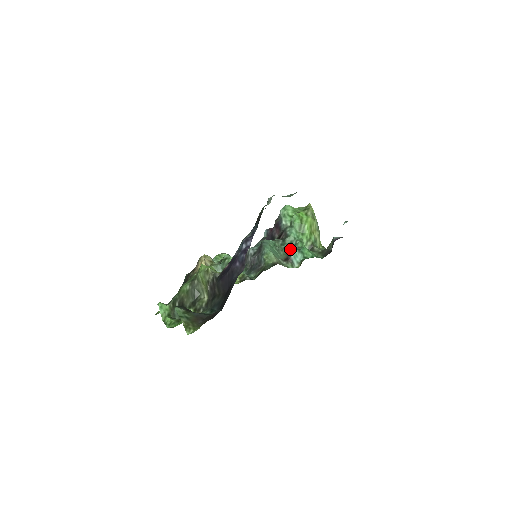
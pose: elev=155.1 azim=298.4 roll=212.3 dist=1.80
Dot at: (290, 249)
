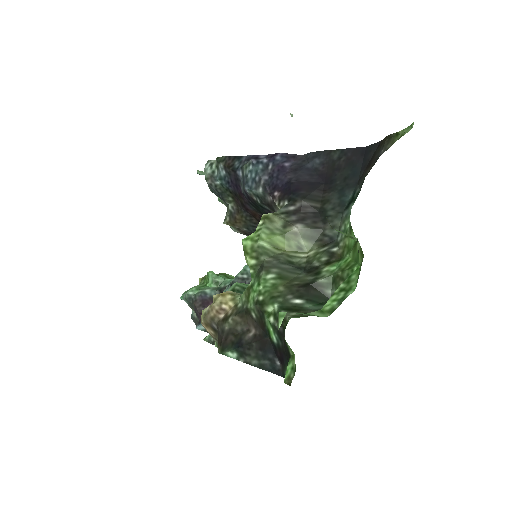
Dot at: occluded
